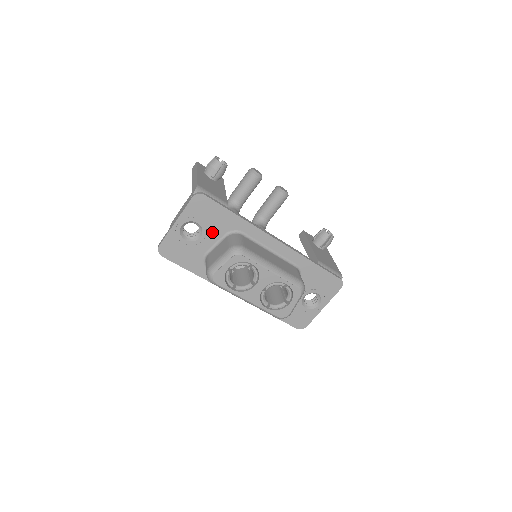
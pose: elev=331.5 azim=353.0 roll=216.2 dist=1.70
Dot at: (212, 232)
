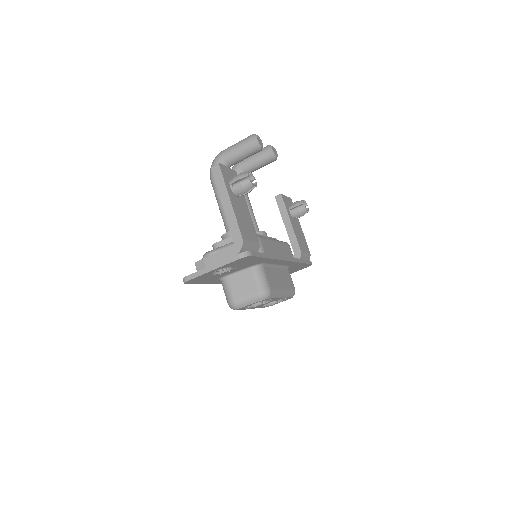
Dot at: (240, 268)
